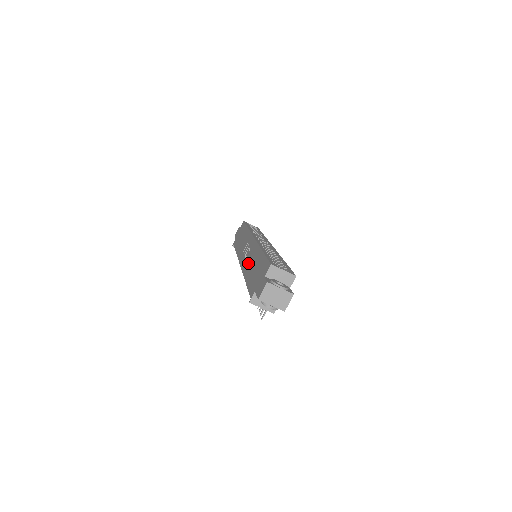
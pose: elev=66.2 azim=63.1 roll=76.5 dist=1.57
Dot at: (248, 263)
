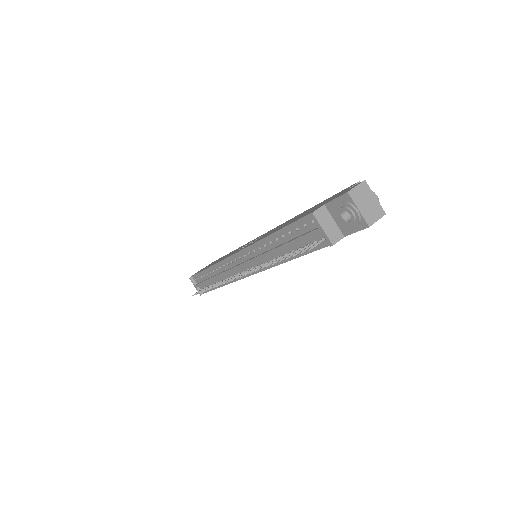
Dot at: (269, 233)
